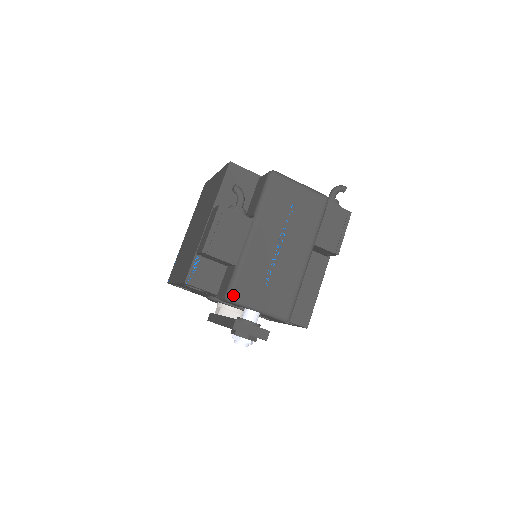
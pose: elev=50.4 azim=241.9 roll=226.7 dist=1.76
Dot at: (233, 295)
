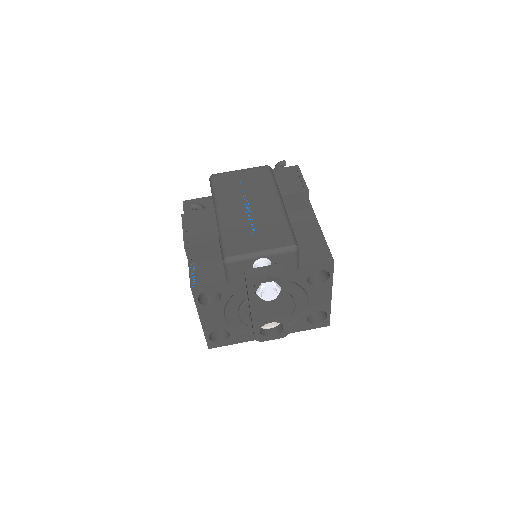
Dot at: (228, 254)
